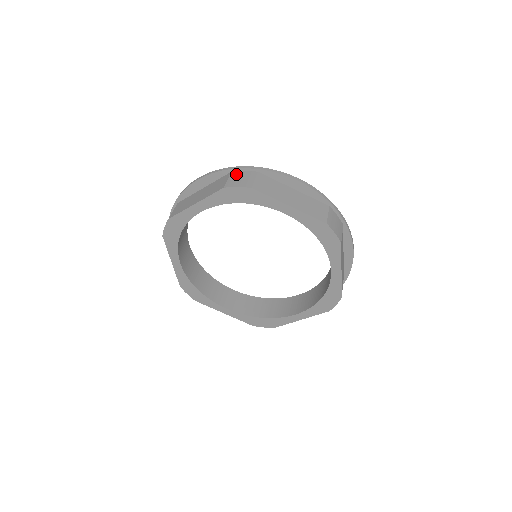
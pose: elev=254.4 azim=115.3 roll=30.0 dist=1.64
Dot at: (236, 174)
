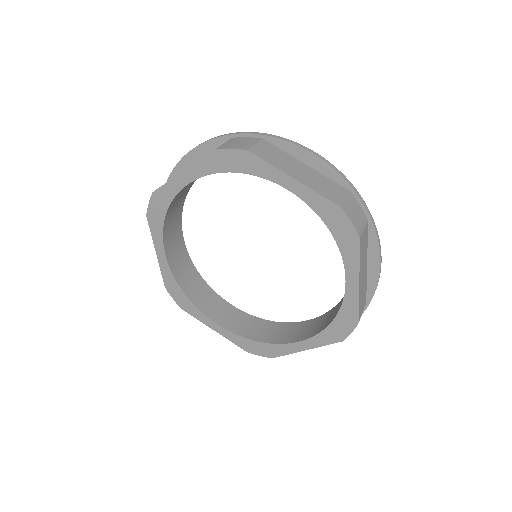
Dot at: (354, 201)
